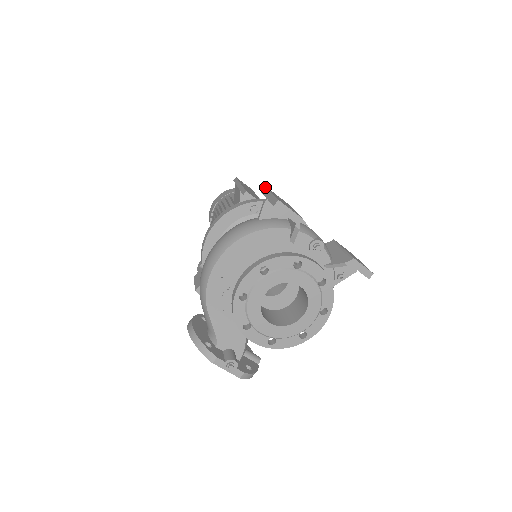
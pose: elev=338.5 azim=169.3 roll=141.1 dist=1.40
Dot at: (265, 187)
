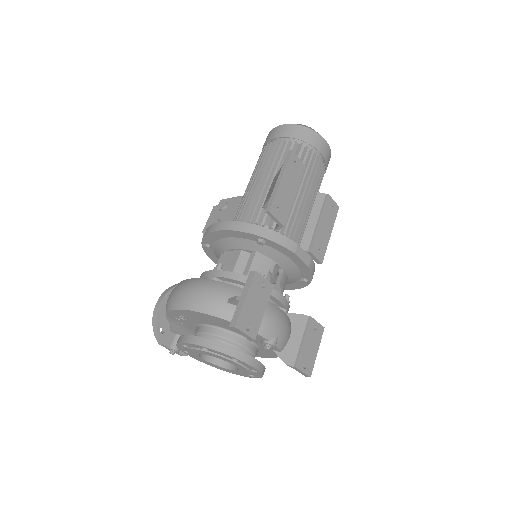
Dot at: (254, 273)
